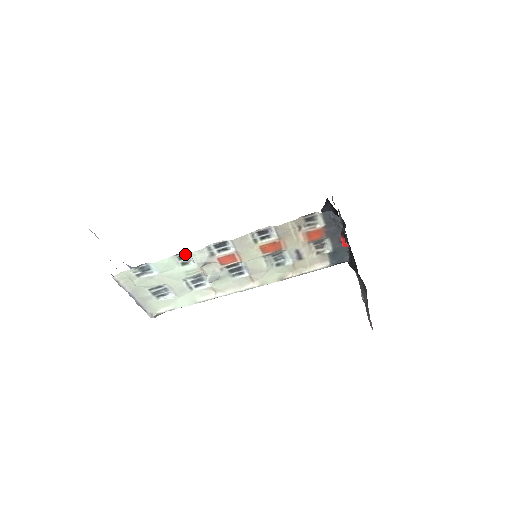
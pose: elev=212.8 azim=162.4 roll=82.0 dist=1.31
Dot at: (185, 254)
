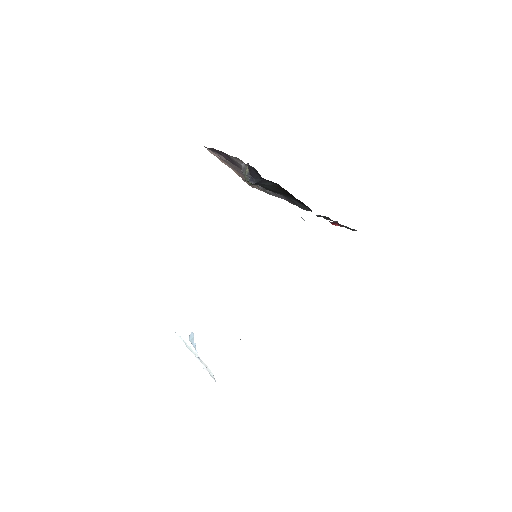
Dot at: occluded
